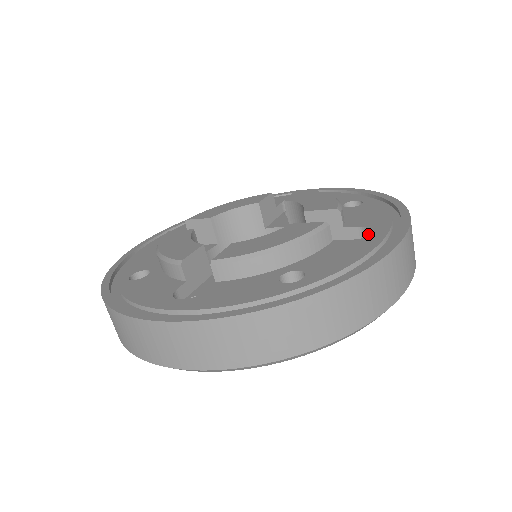
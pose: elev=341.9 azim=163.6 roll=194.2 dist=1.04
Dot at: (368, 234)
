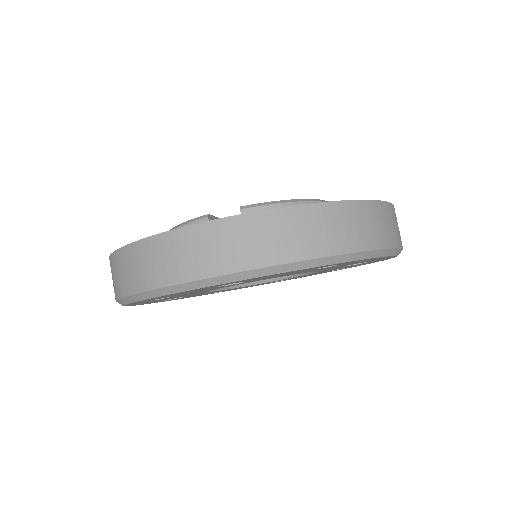
Dot at: occluded
